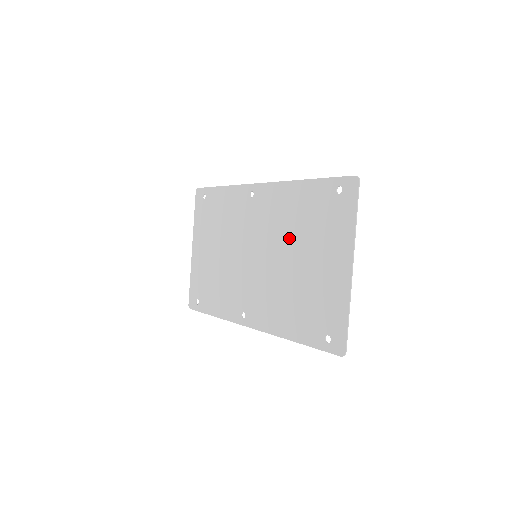
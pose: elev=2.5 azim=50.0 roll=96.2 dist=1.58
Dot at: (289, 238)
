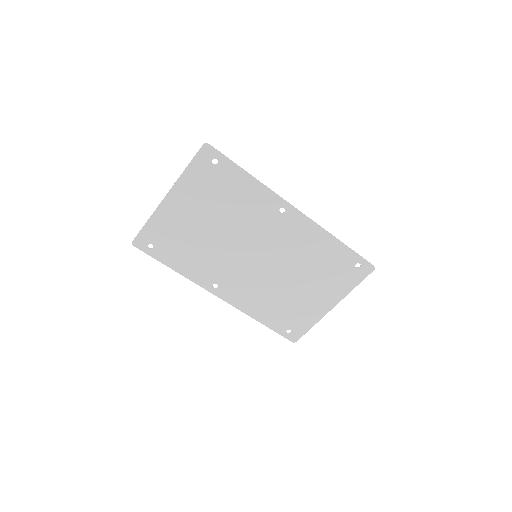
Dot at: (299, 266)
